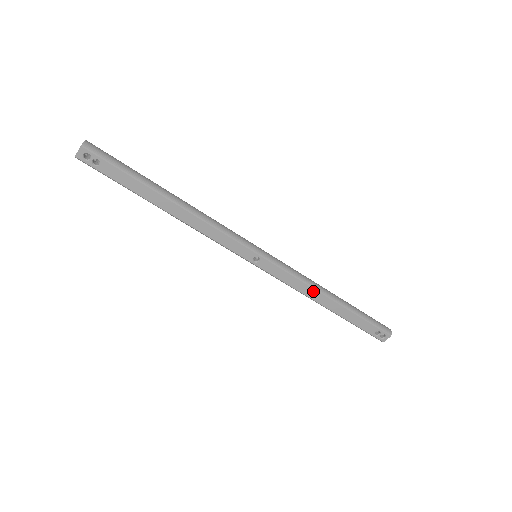
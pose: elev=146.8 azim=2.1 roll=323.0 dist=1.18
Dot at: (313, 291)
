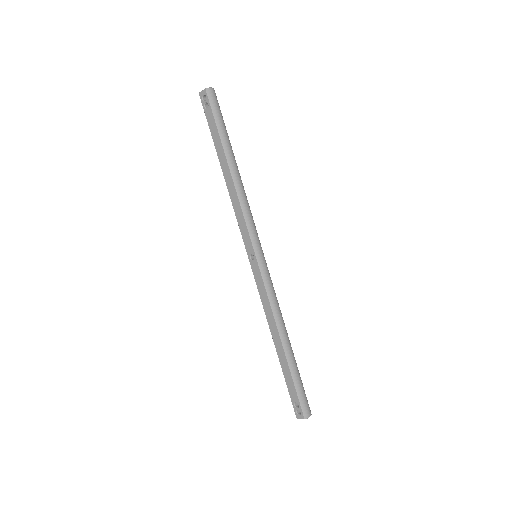
Dot at: (273, 320)
